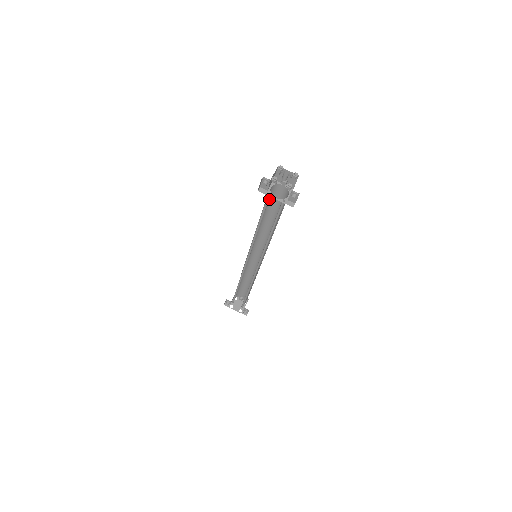
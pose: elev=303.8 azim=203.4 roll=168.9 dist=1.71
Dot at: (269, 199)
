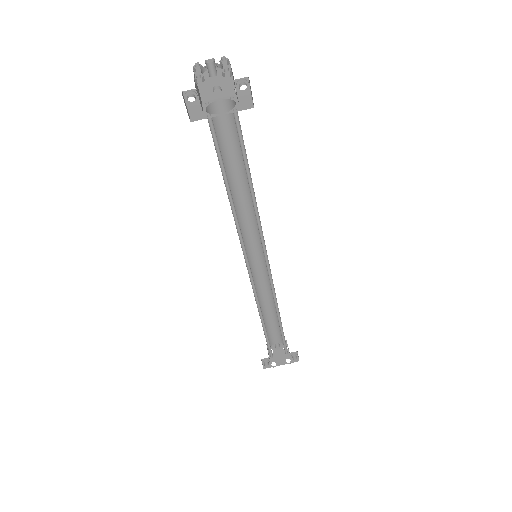
Dot at: occluded
